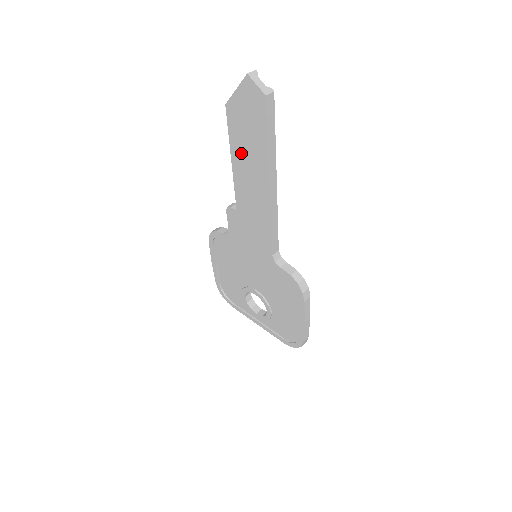
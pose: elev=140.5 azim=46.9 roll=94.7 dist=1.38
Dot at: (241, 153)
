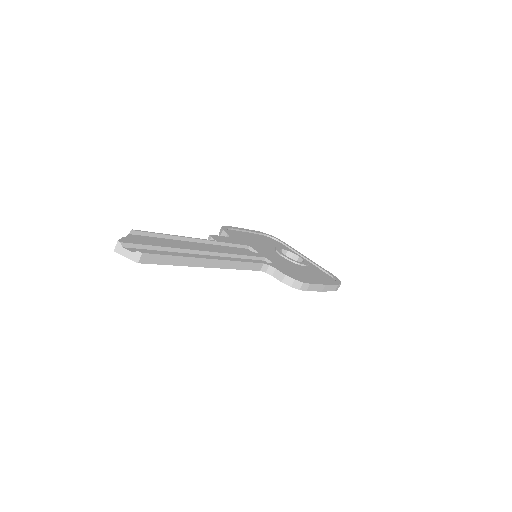
Dot at: occluded
